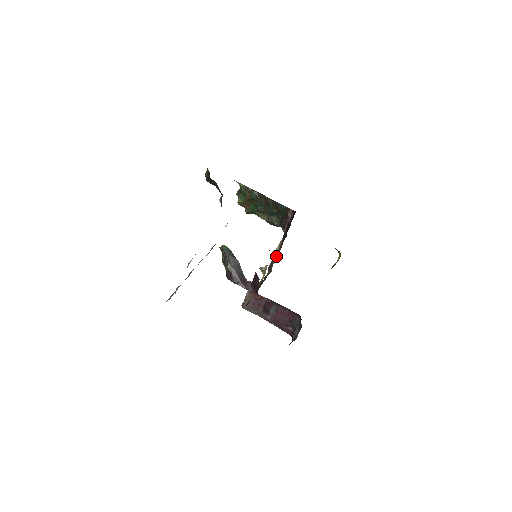
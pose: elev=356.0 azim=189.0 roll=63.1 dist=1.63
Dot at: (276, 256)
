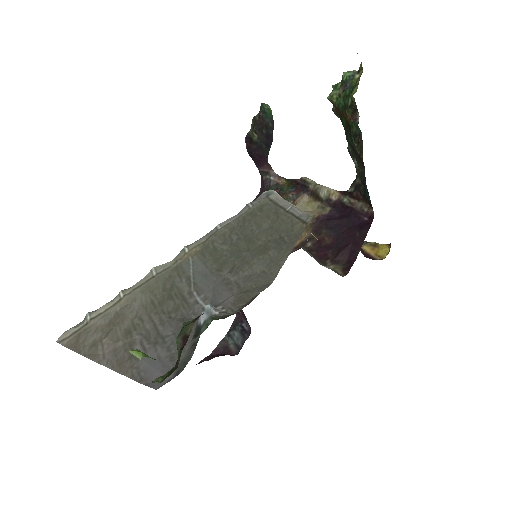
Dot at: (315, 196)
